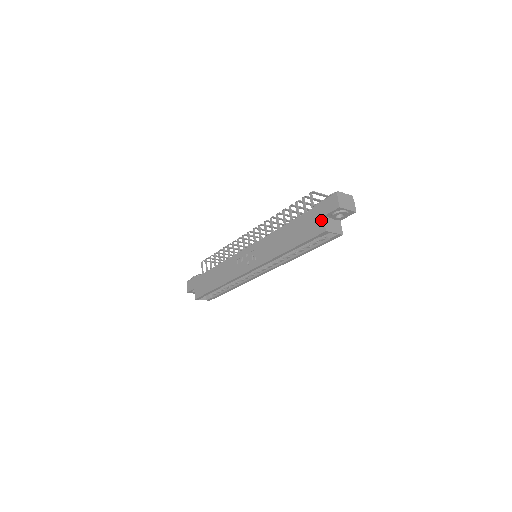
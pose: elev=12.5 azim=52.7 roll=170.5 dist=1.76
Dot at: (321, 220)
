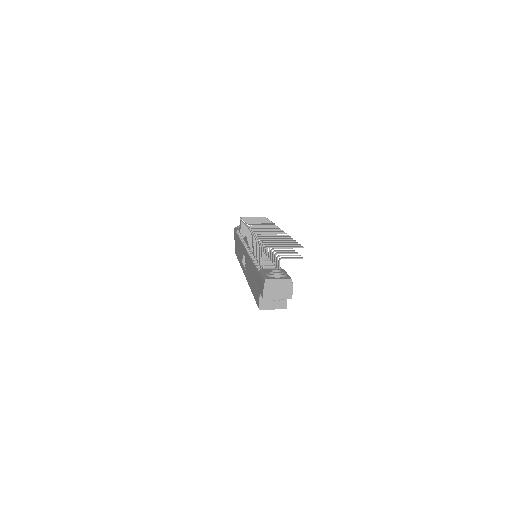
Dot at: (258, 294)
